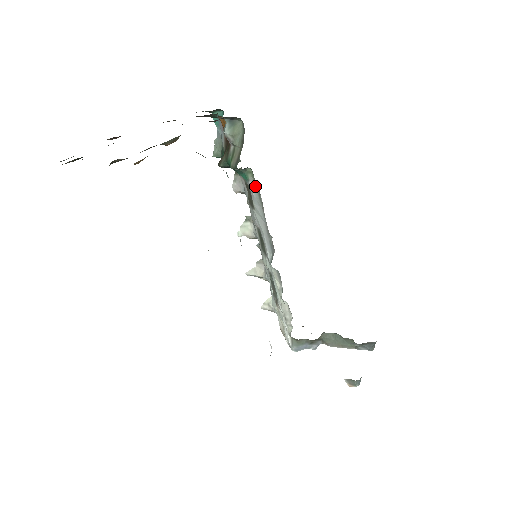
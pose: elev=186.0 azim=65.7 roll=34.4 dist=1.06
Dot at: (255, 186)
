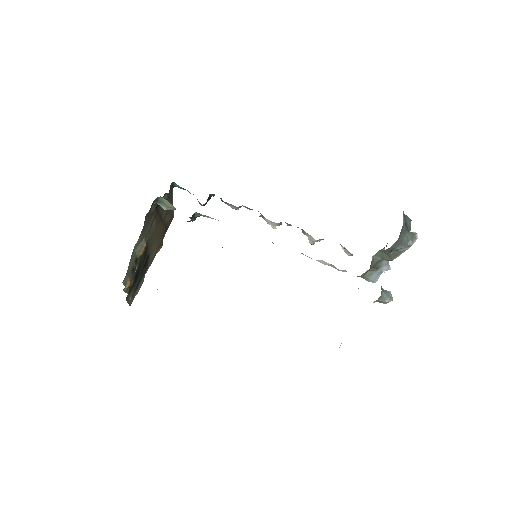
Dot at: occluded
